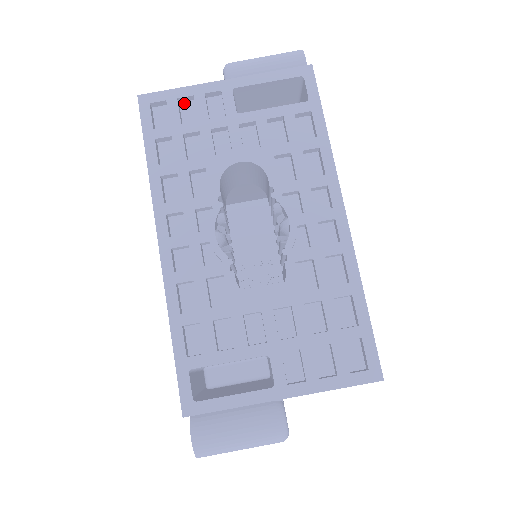
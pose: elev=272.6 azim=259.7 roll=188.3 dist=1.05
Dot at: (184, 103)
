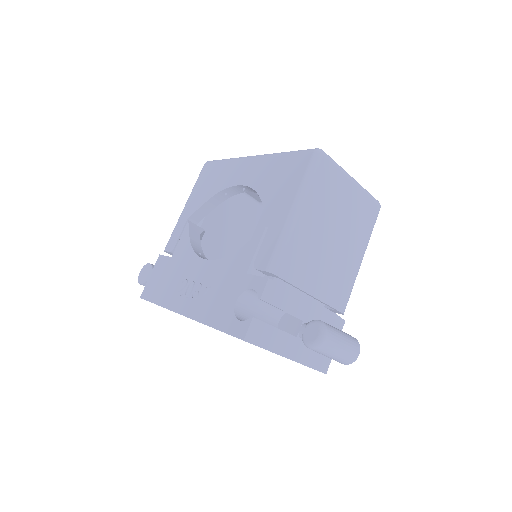
Dot at: occluded
